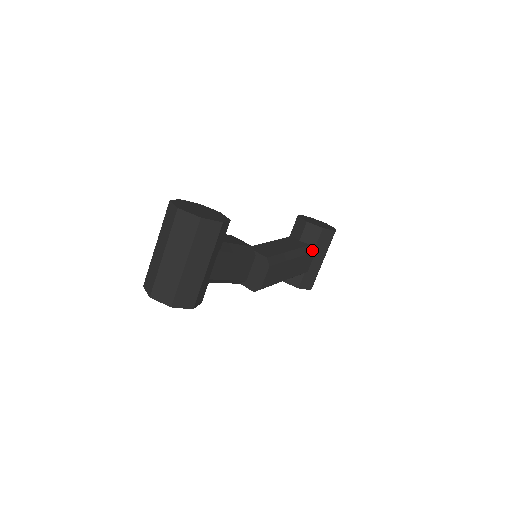
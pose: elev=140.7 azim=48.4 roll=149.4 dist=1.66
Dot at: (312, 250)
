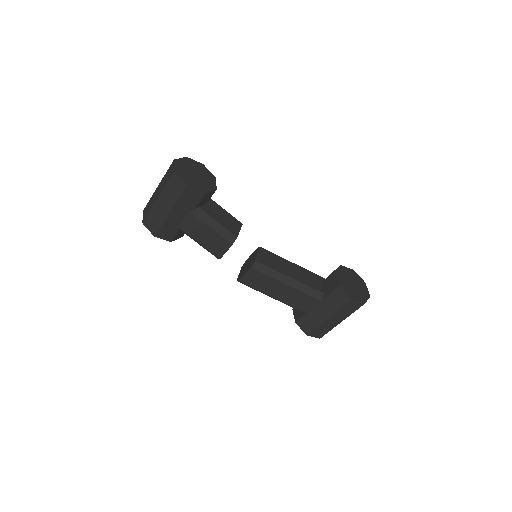
Dot at: (320, 298)
